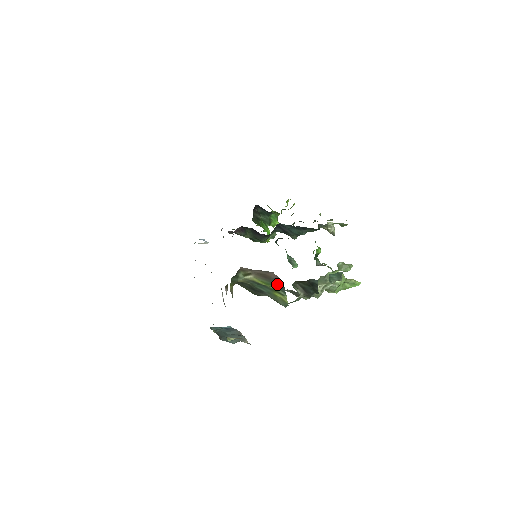
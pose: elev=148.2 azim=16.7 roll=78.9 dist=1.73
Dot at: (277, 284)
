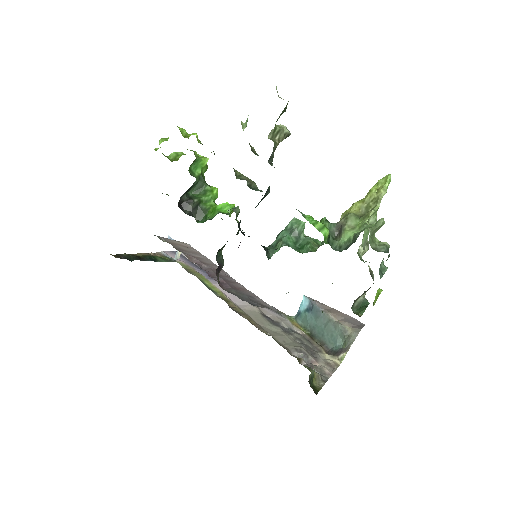
Dot at: occluded
